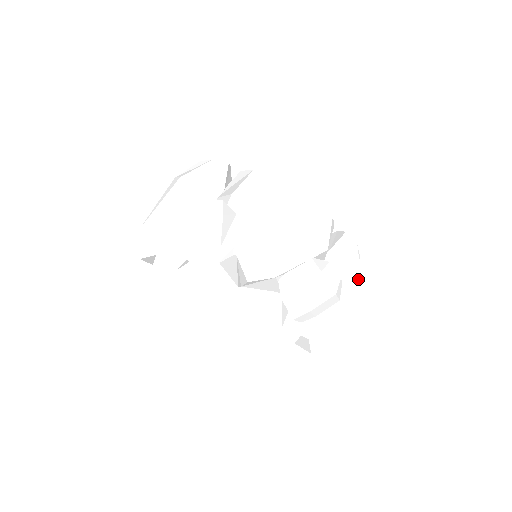
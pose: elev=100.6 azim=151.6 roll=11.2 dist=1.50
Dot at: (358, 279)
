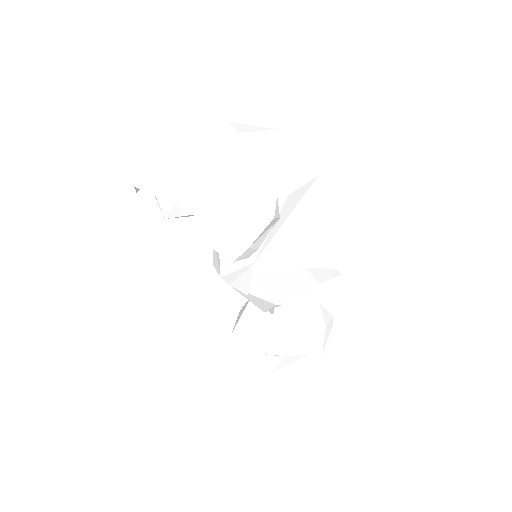
Dot at: (336, 335)
